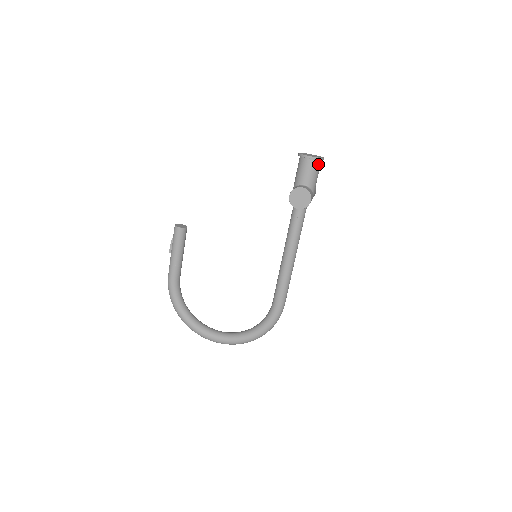
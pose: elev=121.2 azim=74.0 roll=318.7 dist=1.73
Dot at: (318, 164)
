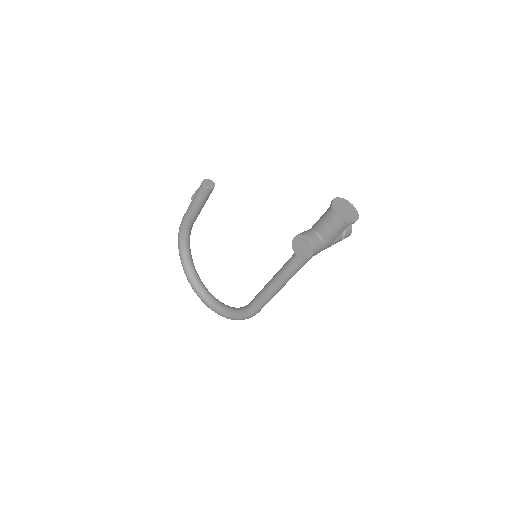
Dot at: (344, 224)
